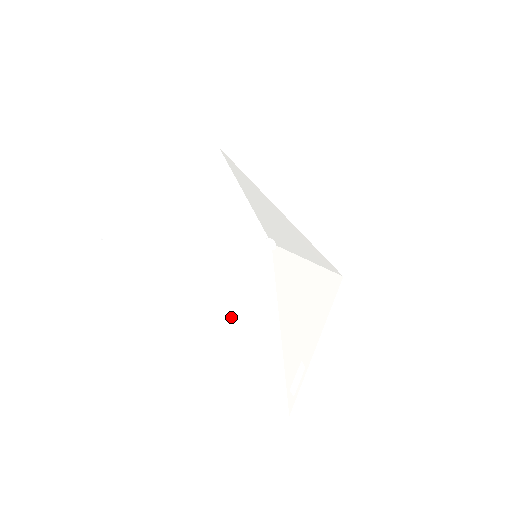
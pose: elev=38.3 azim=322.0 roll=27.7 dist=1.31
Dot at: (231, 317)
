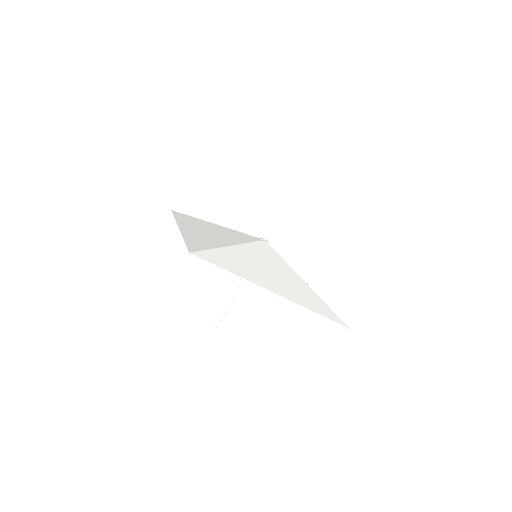
Dot at: (283, 283)
